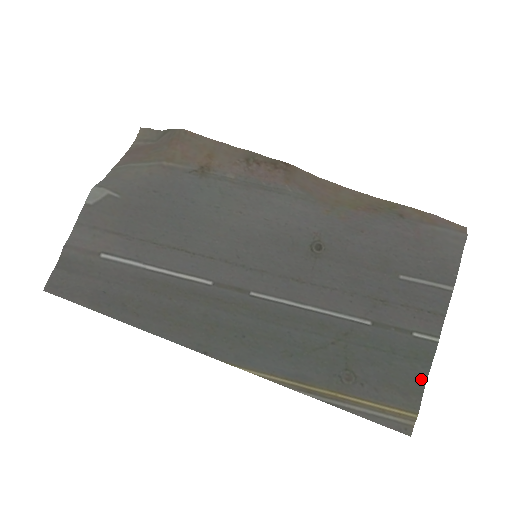
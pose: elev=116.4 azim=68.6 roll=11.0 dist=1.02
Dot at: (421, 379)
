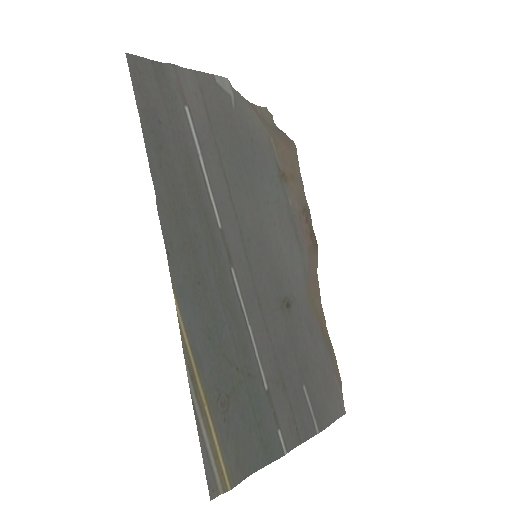
Dot at: (254, 466)
